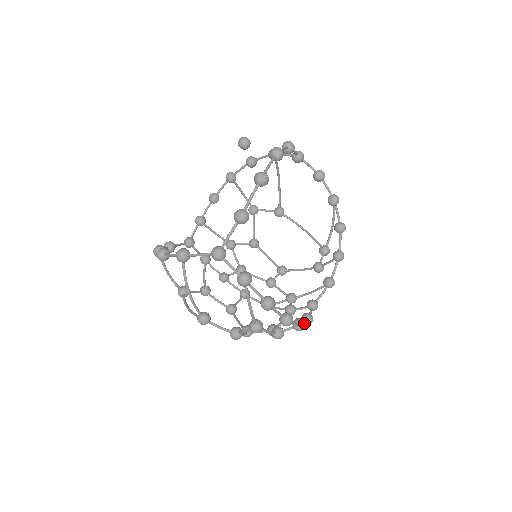
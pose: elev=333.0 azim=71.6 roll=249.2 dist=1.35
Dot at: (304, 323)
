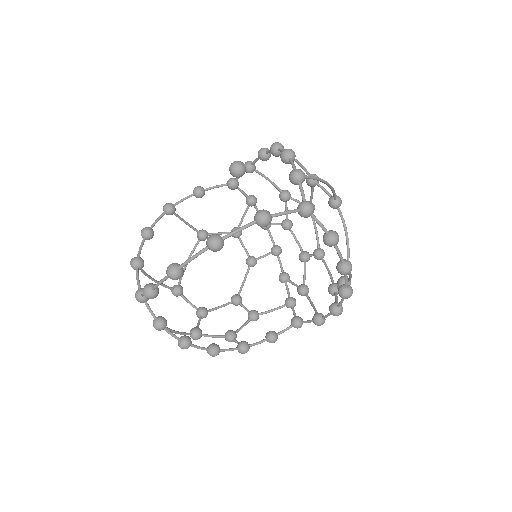
Dot at: (244, 352)
